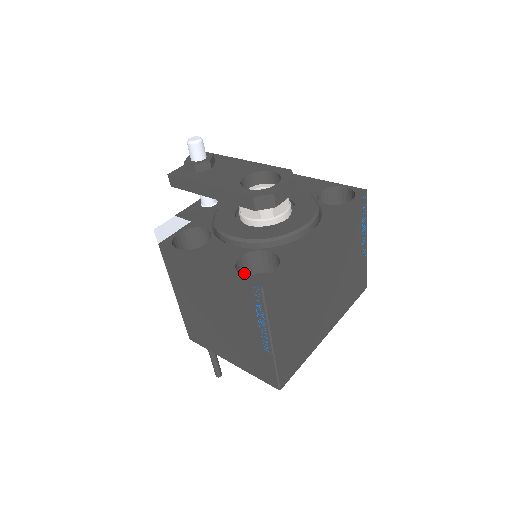
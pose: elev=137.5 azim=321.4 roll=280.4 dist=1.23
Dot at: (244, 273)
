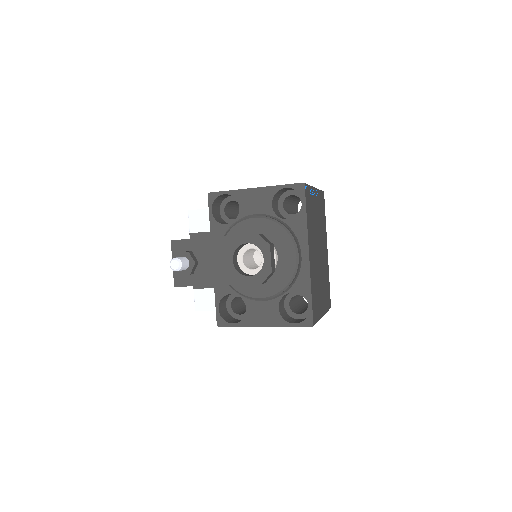
Dot at: (282, 305)
